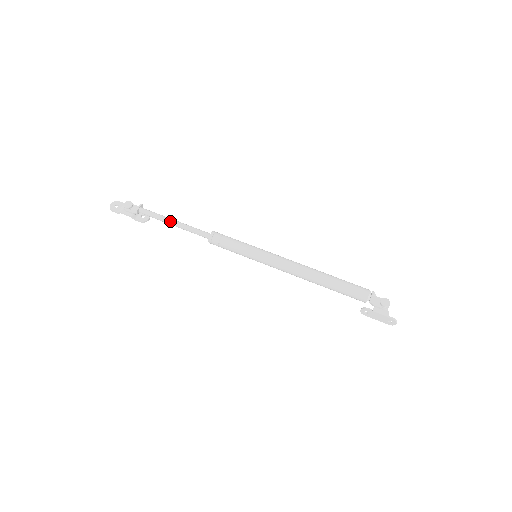
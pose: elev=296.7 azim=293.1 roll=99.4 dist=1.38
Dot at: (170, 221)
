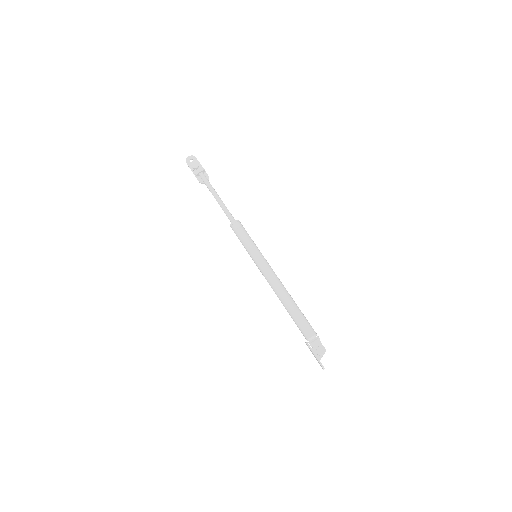
Dot at: (214, 195)
